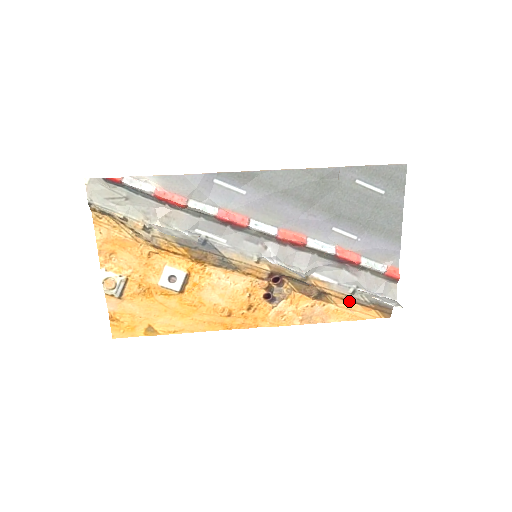
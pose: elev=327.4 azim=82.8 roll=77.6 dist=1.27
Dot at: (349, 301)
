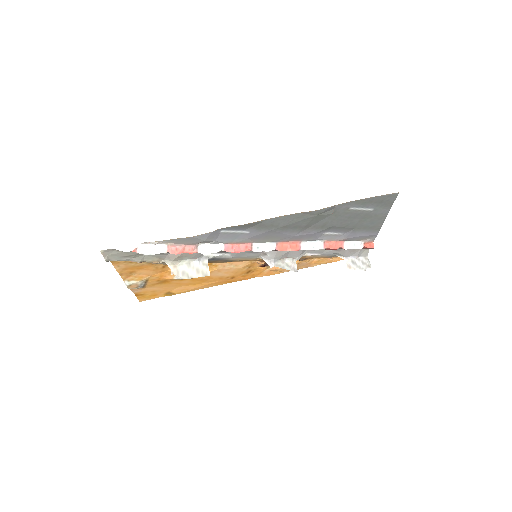
Dot at: (329, 257)
